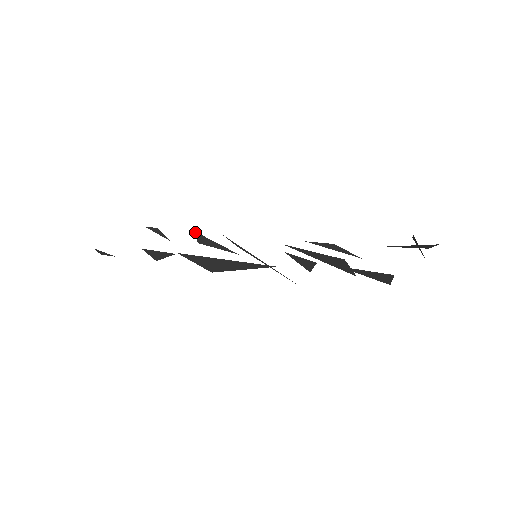
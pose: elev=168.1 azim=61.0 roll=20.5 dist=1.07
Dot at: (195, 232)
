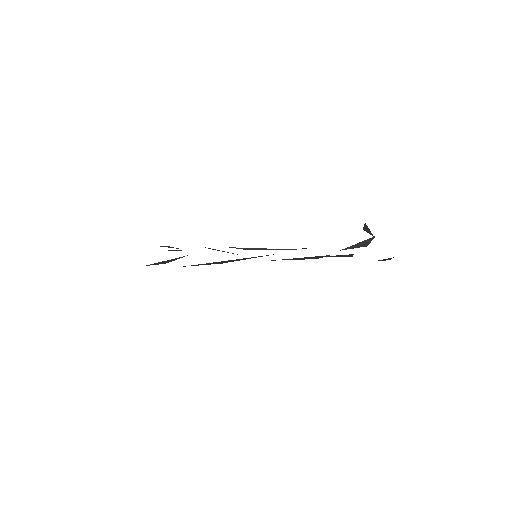
Dot at: occluded
